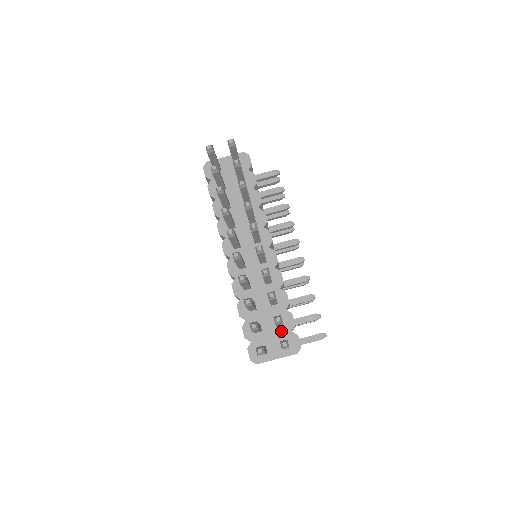
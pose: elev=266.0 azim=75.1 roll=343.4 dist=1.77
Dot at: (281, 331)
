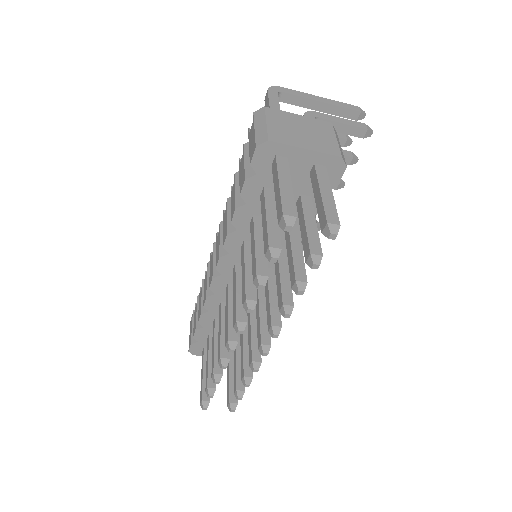
Dot at: occluded
